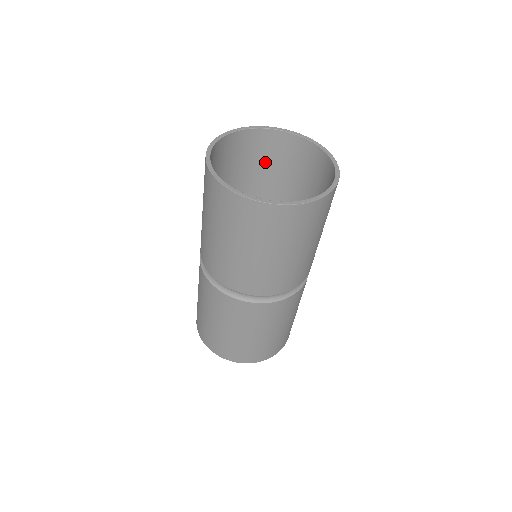
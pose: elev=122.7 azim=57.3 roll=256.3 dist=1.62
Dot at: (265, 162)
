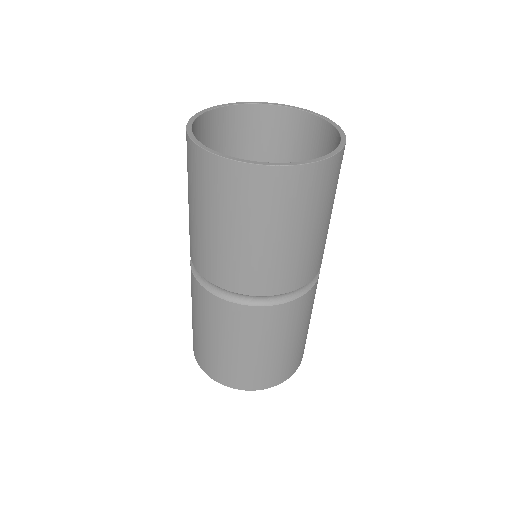
Dot at: (232, 148)
